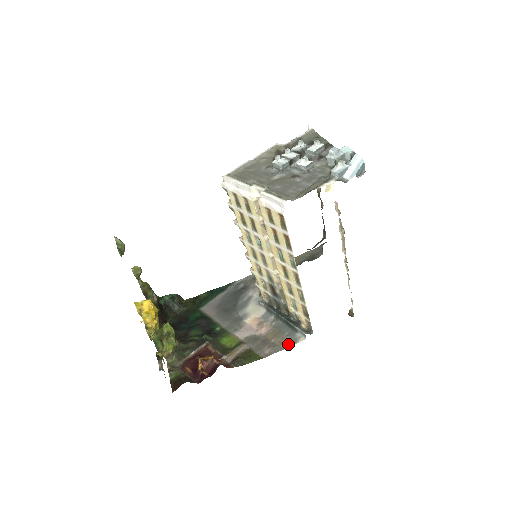
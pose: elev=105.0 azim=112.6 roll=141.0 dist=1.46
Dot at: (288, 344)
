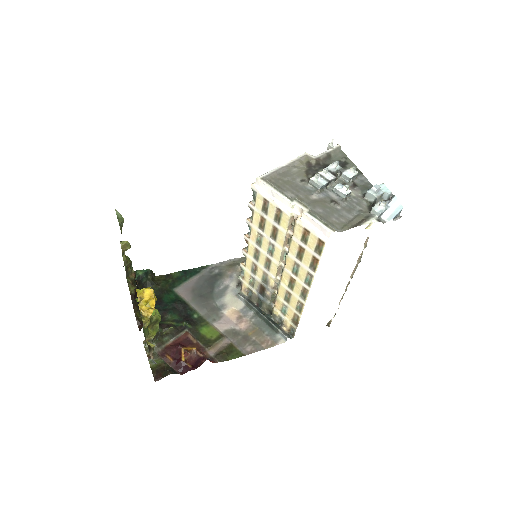
Dot at: (269, 344)
